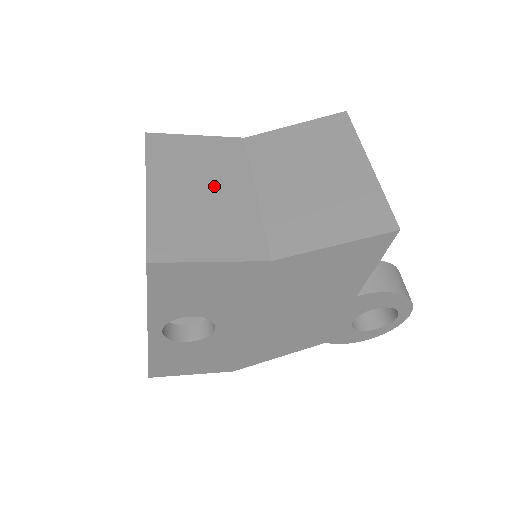
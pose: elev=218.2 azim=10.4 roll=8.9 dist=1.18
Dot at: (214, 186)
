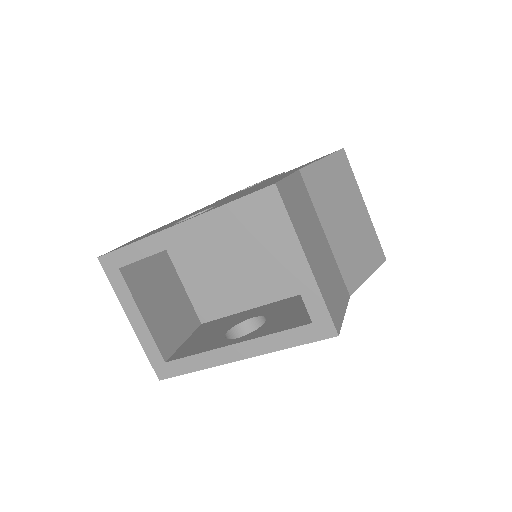
Dot at: (317, 238)
